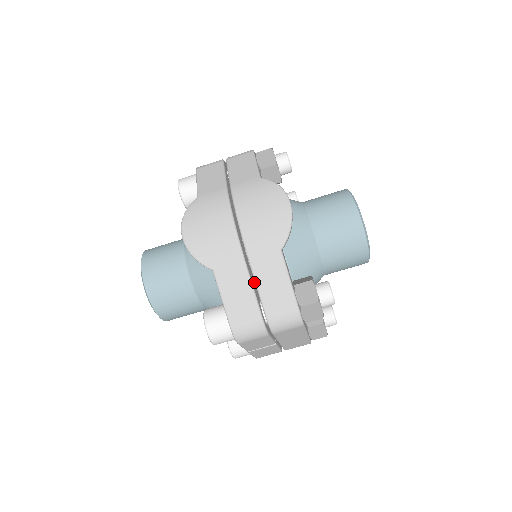
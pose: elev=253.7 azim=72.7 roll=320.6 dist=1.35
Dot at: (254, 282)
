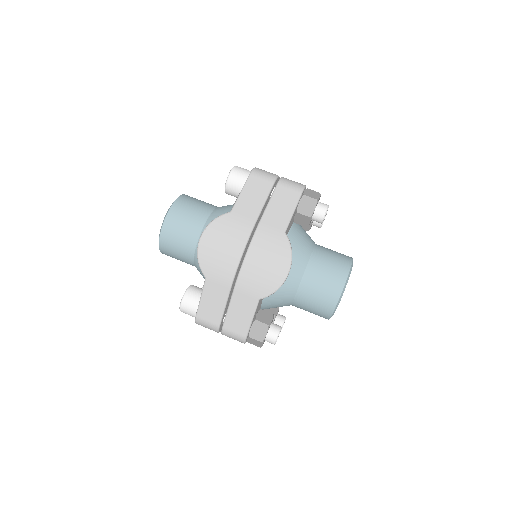
Dot at: occluded
